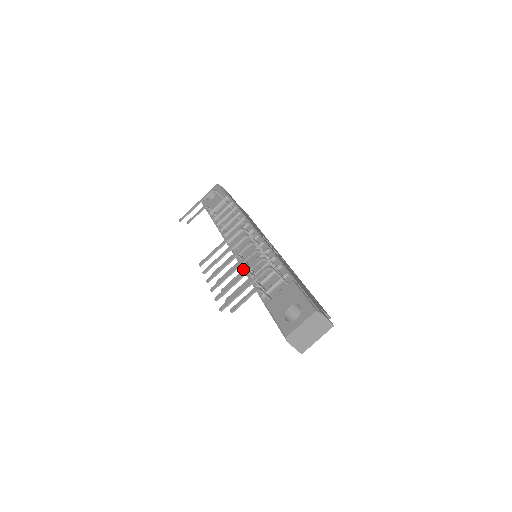
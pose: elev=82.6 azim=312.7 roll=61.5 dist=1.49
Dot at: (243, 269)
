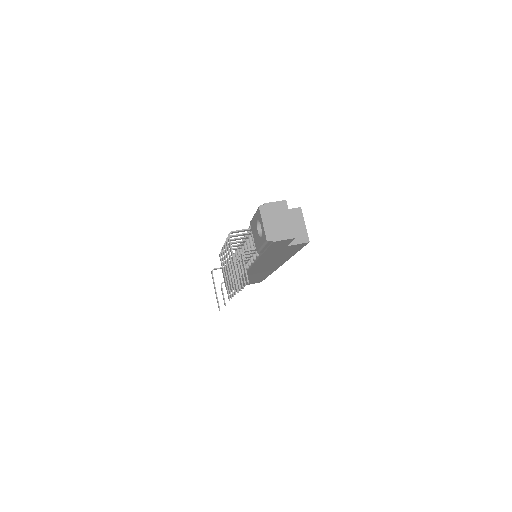
Dot at: (250, 267)
